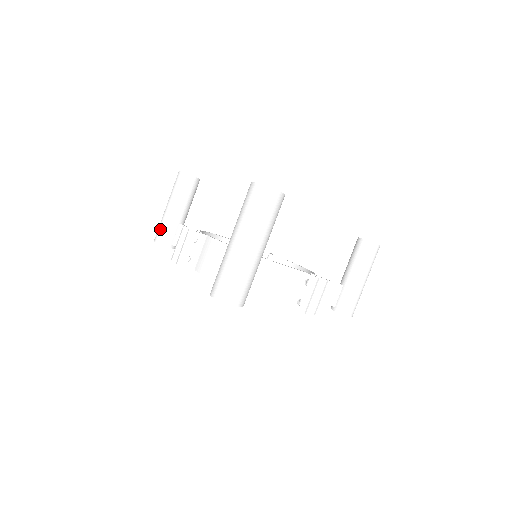
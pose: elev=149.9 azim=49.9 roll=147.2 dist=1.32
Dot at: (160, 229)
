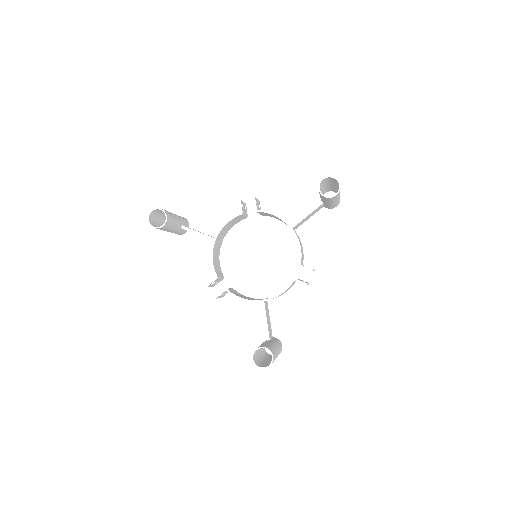
Dot at: occluded
